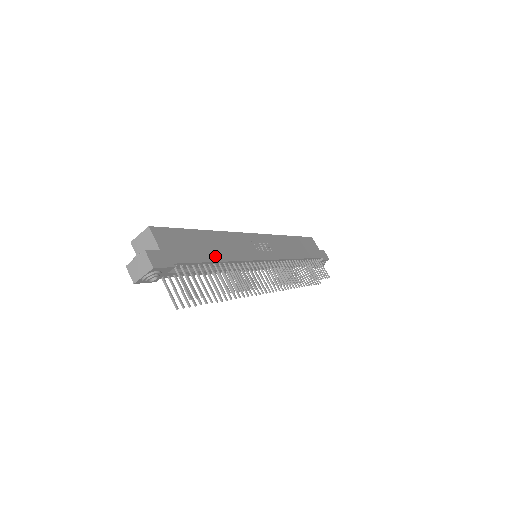
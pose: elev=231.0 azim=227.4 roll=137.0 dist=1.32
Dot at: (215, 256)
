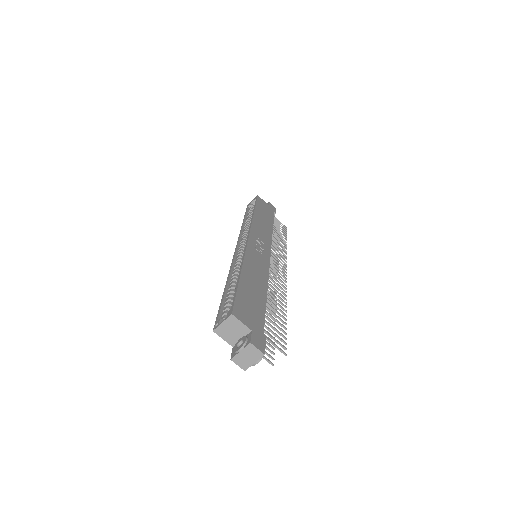
Dot at: (262, 294)
